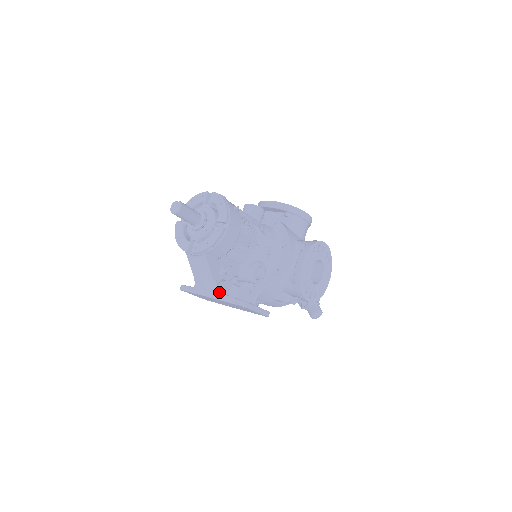
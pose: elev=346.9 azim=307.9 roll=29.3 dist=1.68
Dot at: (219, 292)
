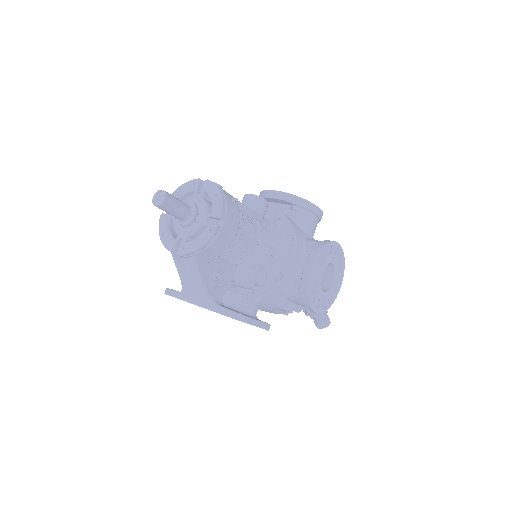
Dot at: (210, 301)
